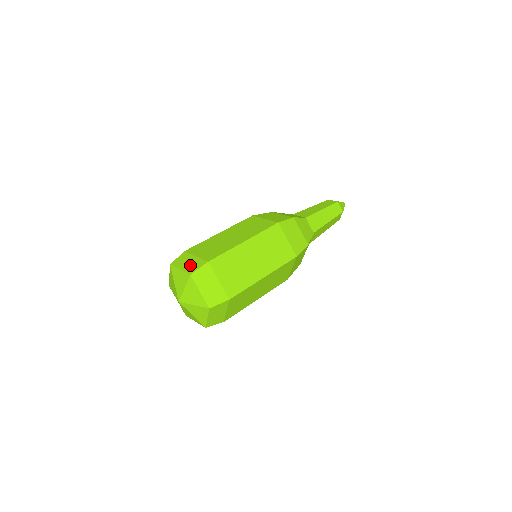
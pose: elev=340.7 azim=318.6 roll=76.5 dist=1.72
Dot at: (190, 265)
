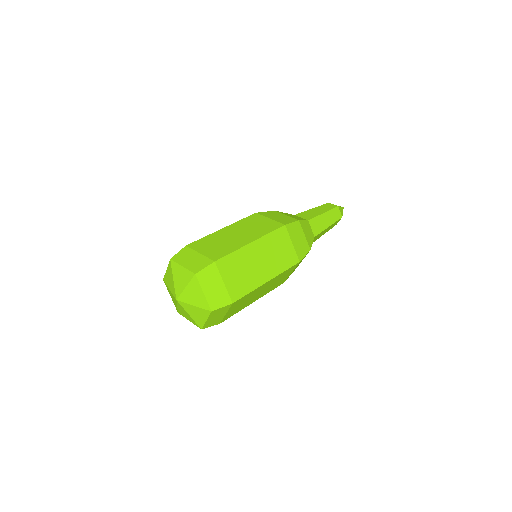
Dot at: (194, 263)
